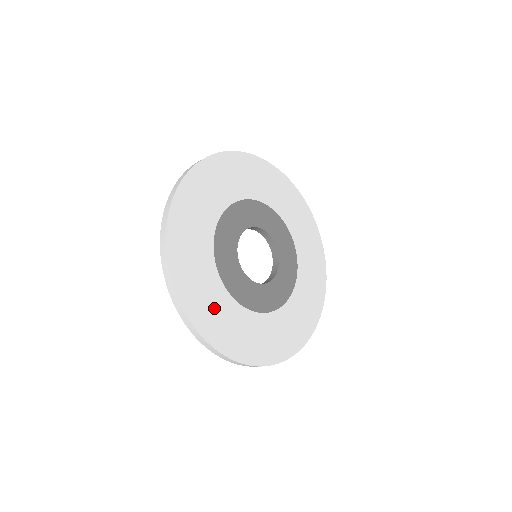
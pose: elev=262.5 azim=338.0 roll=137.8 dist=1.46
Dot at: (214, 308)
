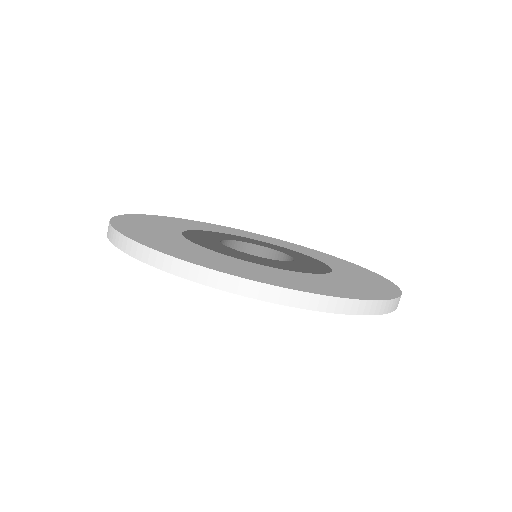
Dot at: (255, 271)
